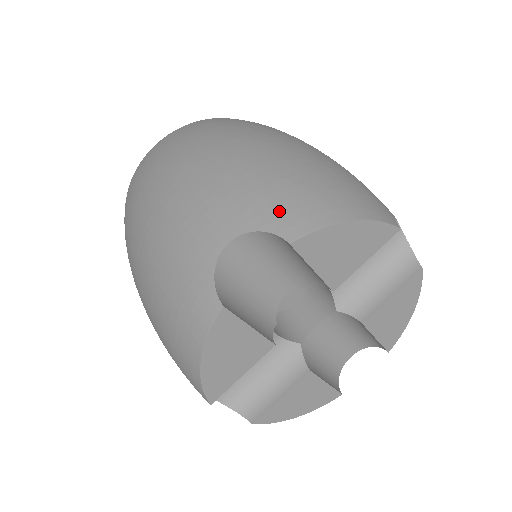
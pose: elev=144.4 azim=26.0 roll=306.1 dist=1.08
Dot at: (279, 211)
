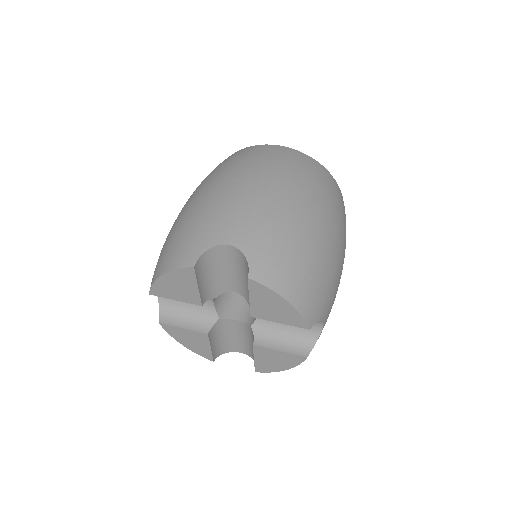
Dot at: (264, 259)
